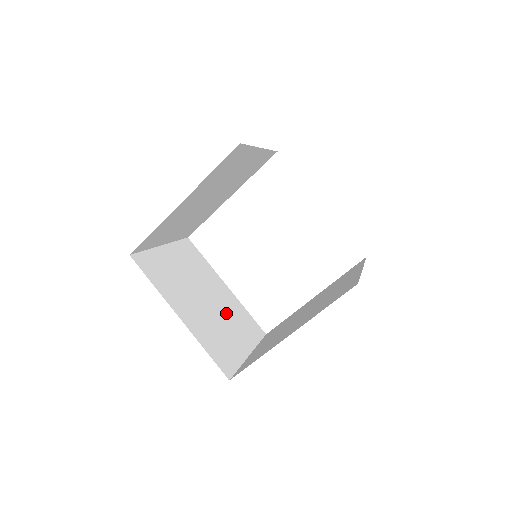
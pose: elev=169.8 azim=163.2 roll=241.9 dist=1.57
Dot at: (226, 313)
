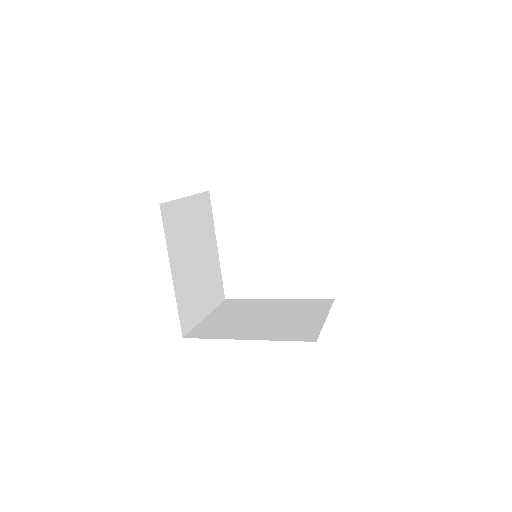
Dot at: (287, 312)
